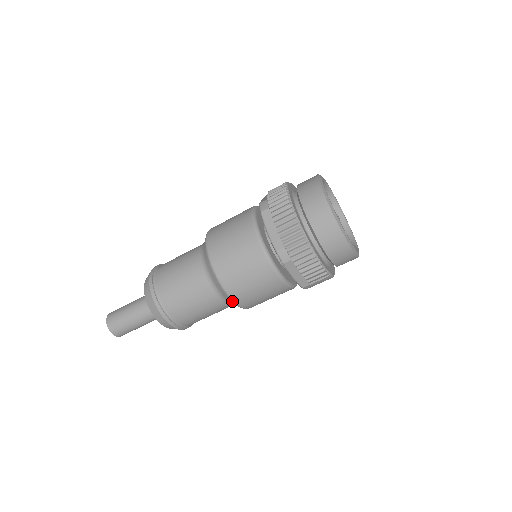
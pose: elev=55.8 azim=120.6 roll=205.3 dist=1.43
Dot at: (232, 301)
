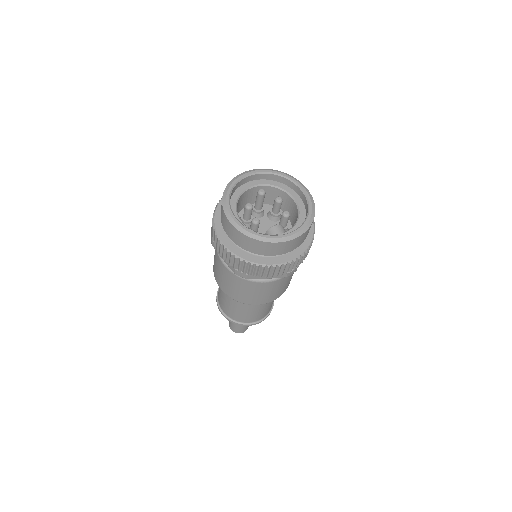
Dot at: occluded
